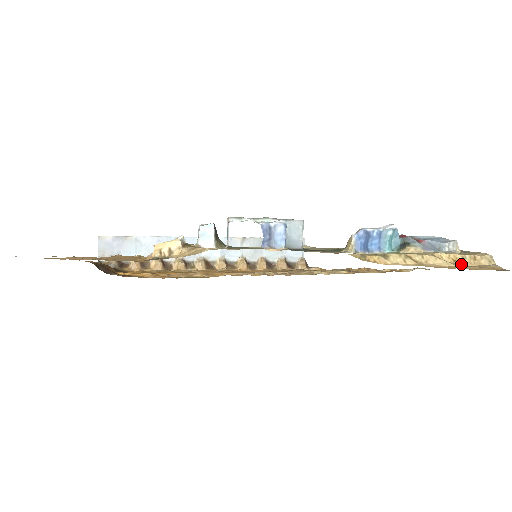
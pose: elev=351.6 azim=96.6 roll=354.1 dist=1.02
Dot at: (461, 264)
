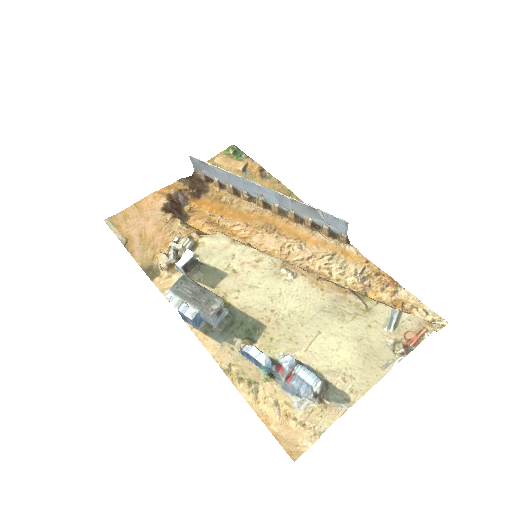
Dot at: (287, 422)
